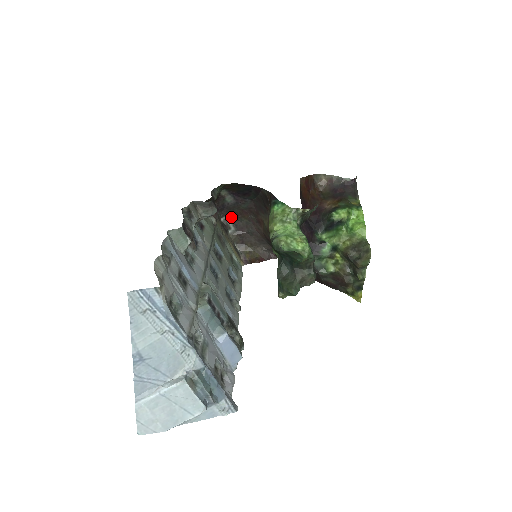
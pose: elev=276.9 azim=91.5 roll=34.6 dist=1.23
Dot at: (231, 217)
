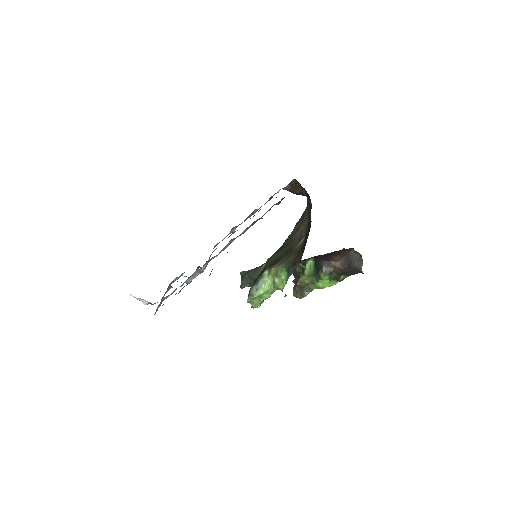
Dot at: (304, 188)
